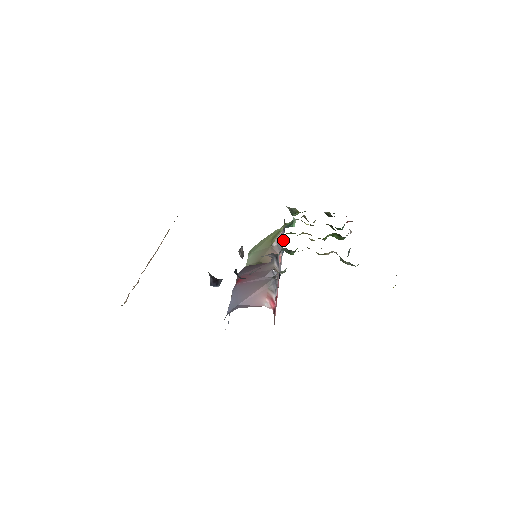
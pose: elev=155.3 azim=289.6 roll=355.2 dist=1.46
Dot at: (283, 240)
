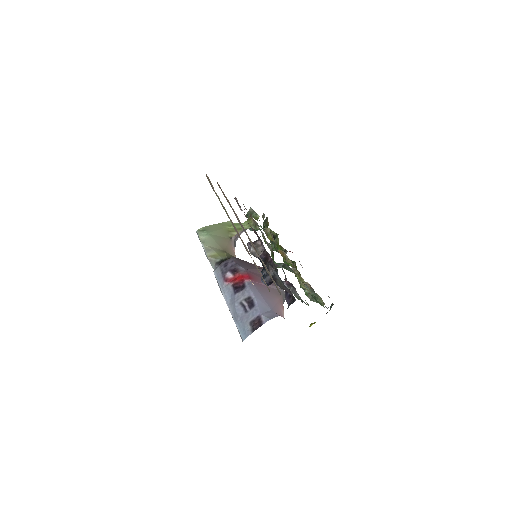
Dot at: occluded
